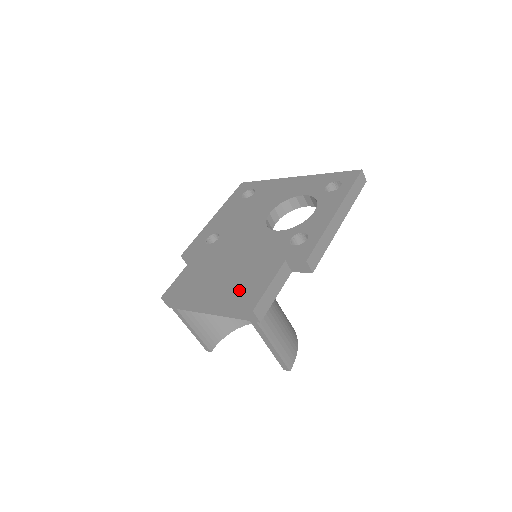
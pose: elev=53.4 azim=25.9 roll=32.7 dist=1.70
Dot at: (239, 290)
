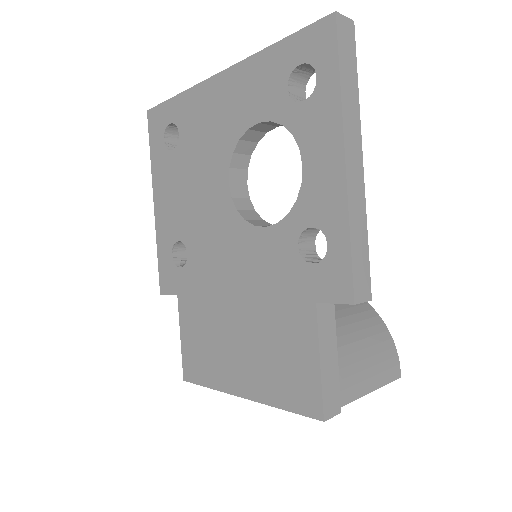
Dot at: (279, 373)
